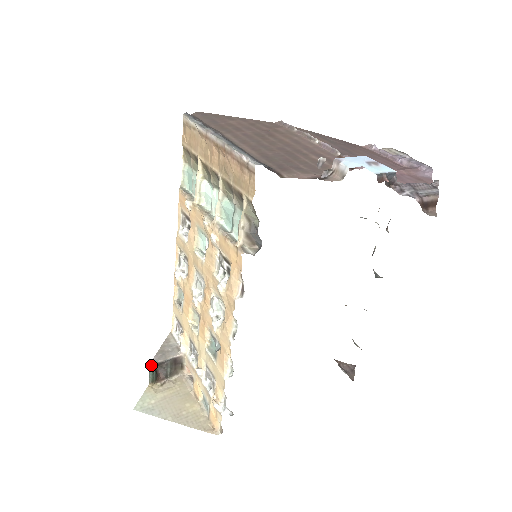
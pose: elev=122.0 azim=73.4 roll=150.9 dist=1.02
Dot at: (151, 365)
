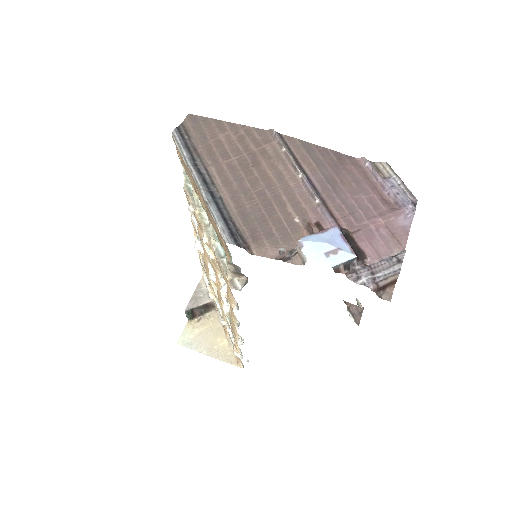
Dot at: (186, 311)
